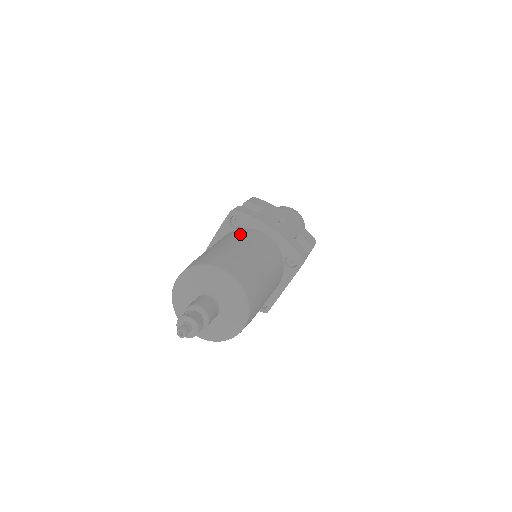
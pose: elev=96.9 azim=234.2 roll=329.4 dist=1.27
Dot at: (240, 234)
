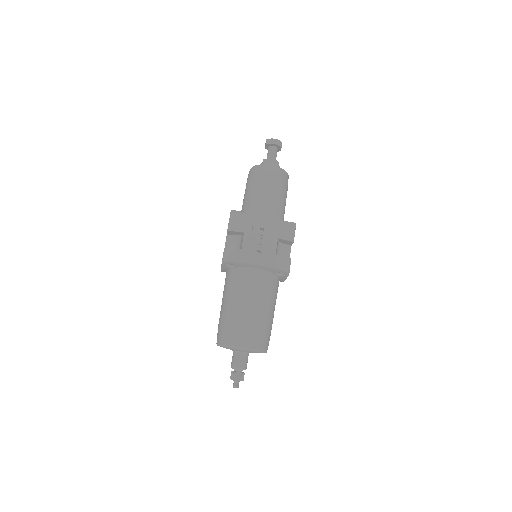
Dot at: (237, 283)
